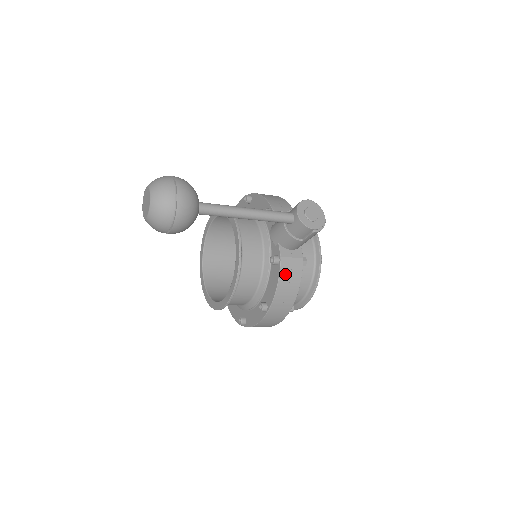
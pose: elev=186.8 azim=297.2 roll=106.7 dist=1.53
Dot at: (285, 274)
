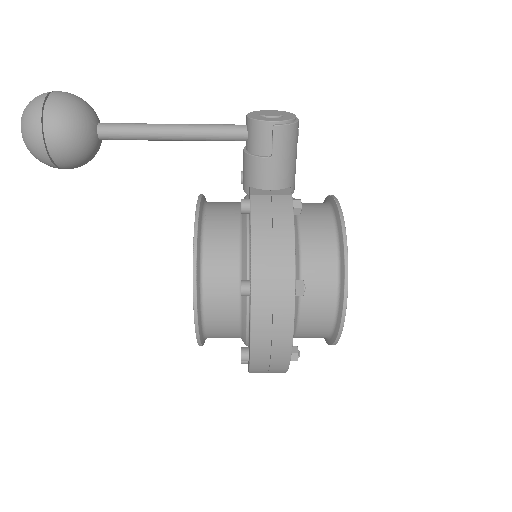
Dot at: (261, 216)
